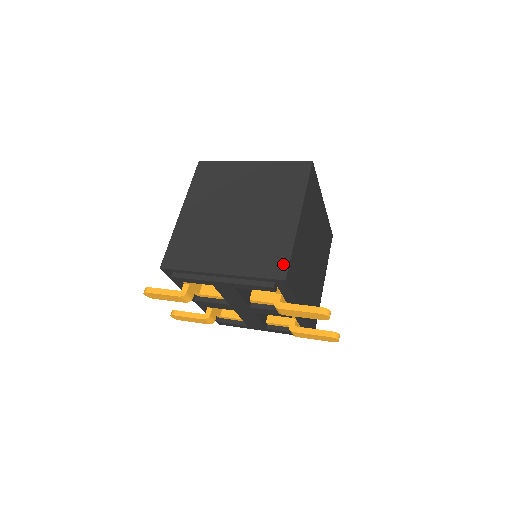
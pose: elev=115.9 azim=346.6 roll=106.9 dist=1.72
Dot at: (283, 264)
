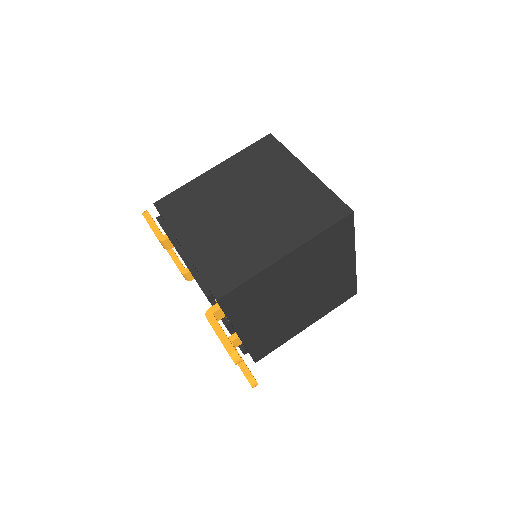
Dot at: (230, 285)
